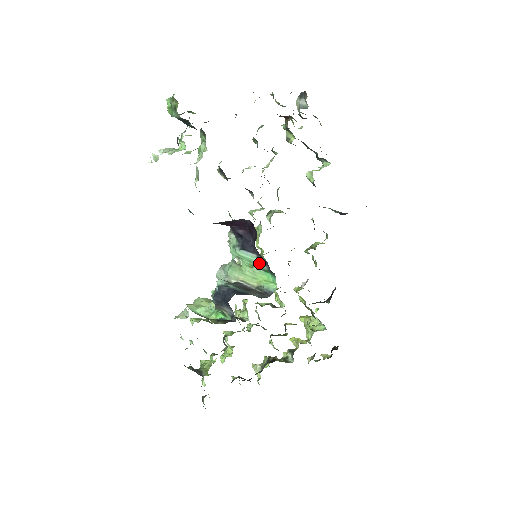
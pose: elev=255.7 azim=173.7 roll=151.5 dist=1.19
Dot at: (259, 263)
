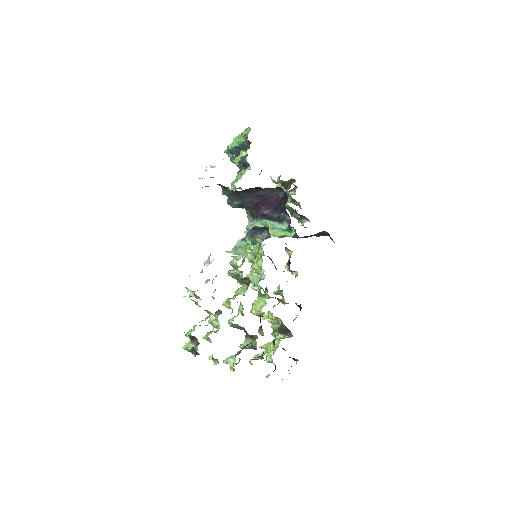
Dot at: (280, 225)
